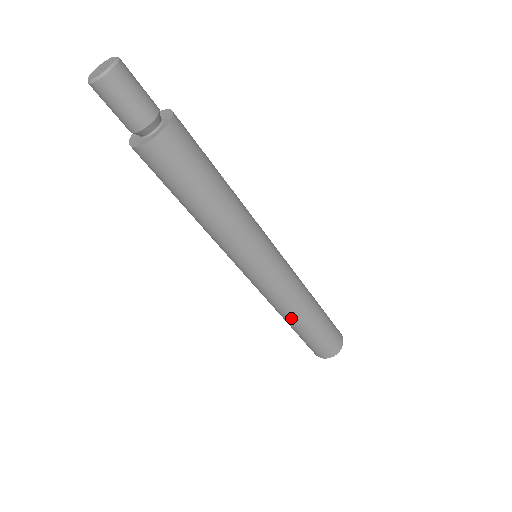
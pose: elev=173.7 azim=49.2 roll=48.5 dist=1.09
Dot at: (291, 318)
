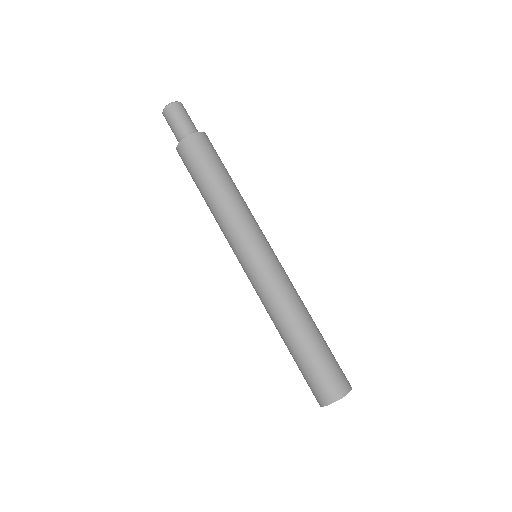
Dot at: (287, 324)
